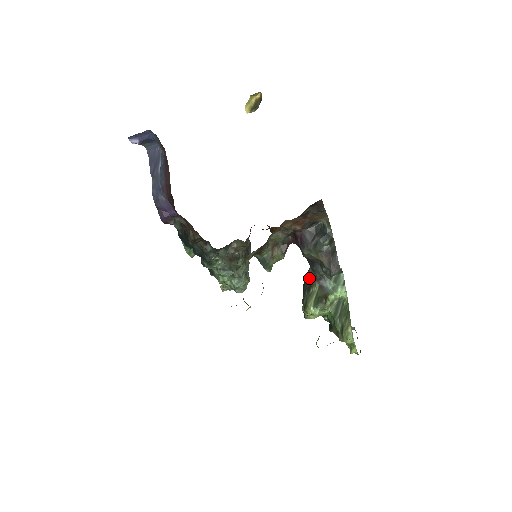
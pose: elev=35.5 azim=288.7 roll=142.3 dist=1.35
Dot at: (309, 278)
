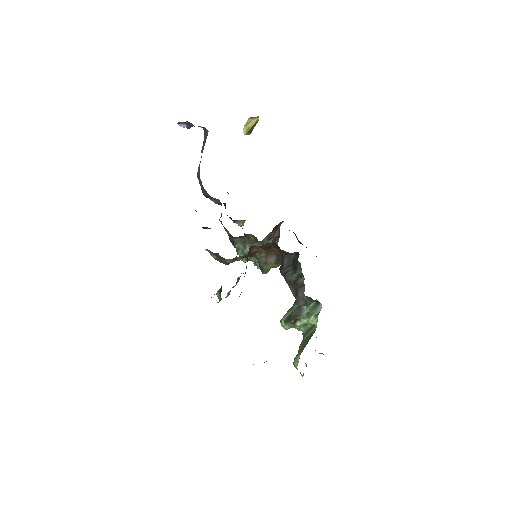
Dot at: occluded
